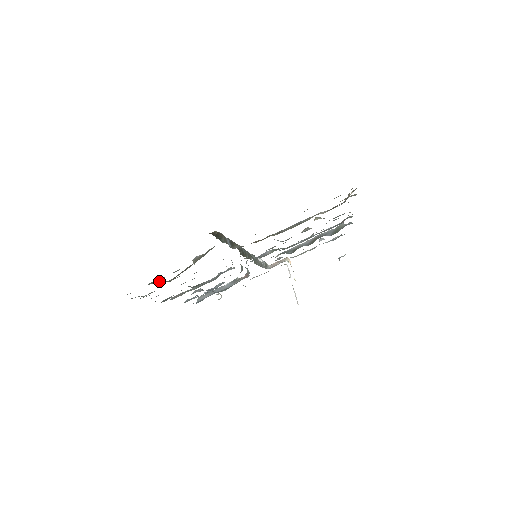
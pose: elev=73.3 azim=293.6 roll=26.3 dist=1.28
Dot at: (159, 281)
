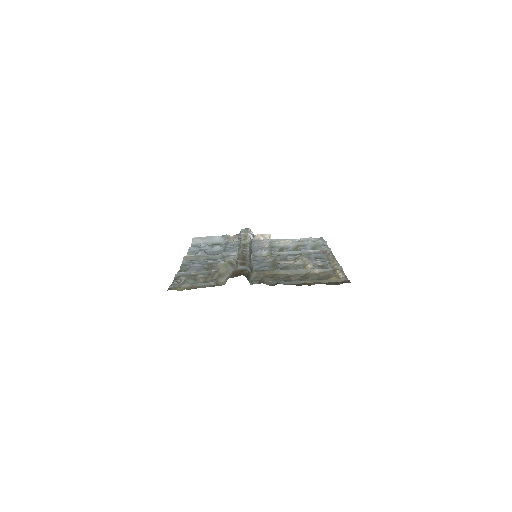
Dot at: (195, 281)
